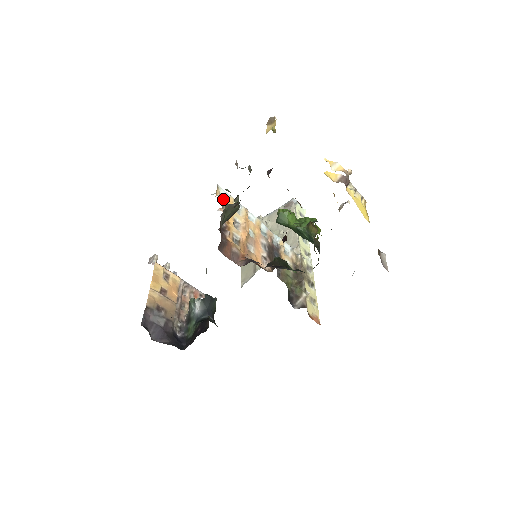
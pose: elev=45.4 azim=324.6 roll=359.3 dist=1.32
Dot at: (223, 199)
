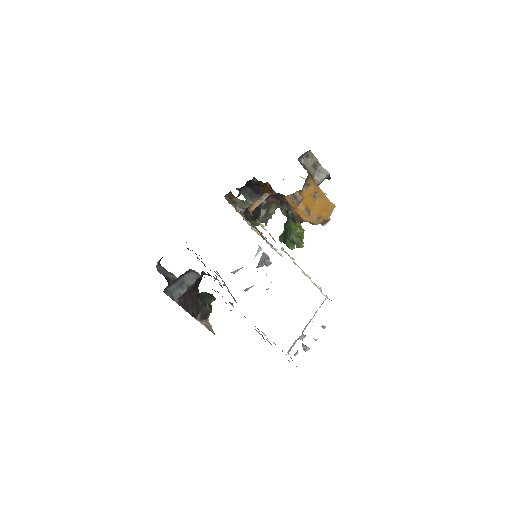
Dot at: occluded
